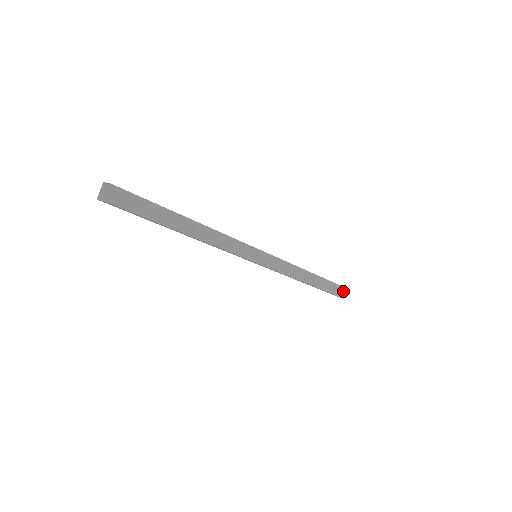
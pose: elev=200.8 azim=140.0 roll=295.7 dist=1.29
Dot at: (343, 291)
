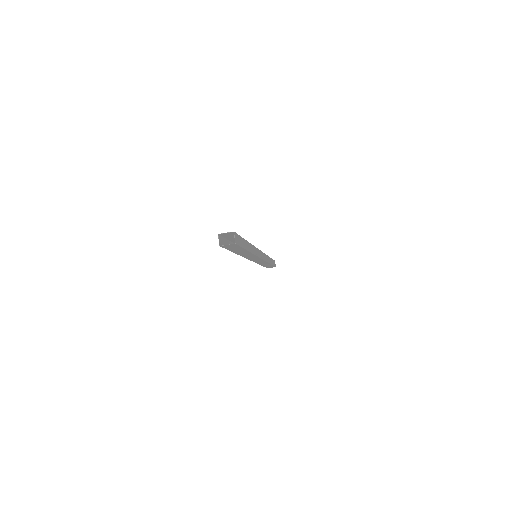
Dot at: (272, 267)
